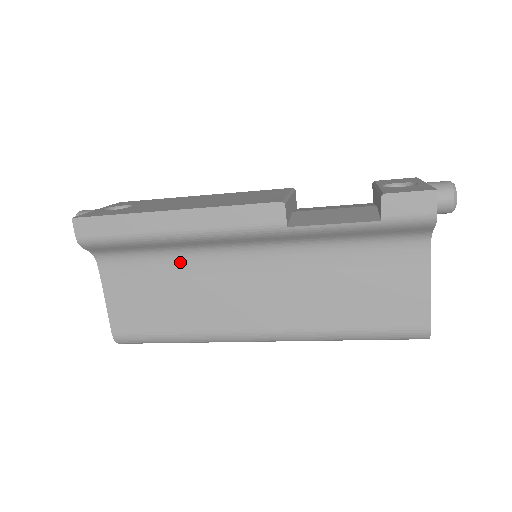
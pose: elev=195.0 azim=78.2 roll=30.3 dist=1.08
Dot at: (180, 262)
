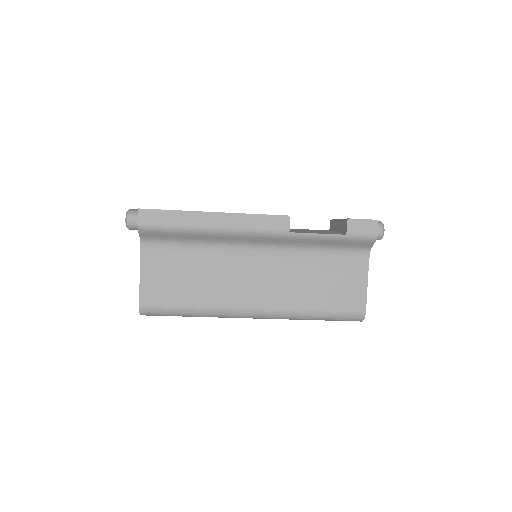
Dot at: (206, 252)
